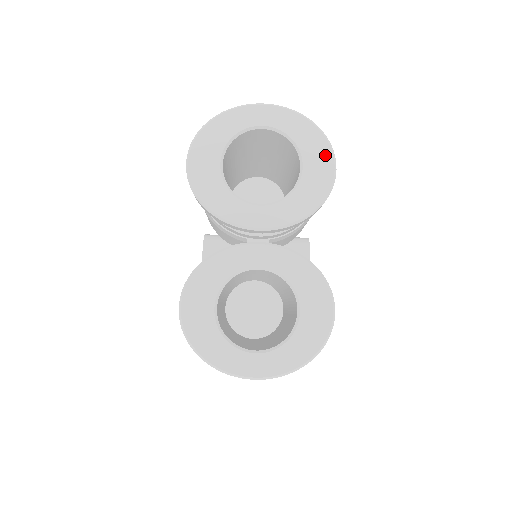
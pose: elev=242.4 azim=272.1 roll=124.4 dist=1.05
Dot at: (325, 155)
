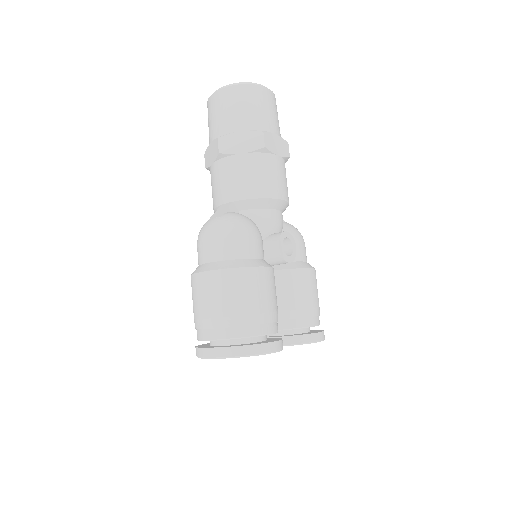
Dot at: occluded
